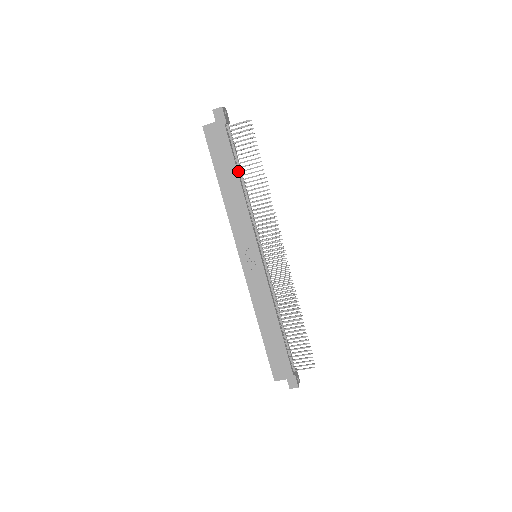
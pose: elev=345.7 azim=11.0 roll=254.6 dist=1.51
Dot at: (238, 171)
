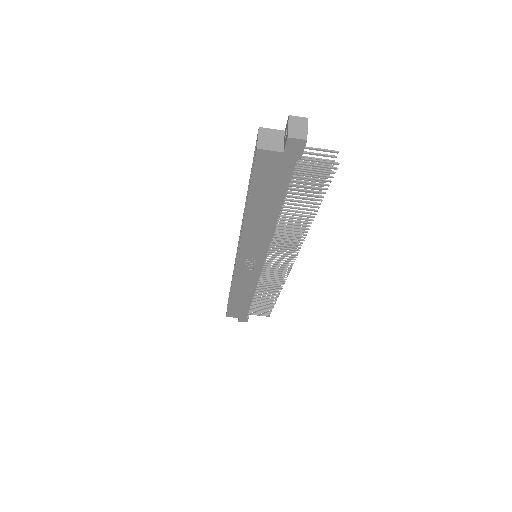
Dot at: occluded
